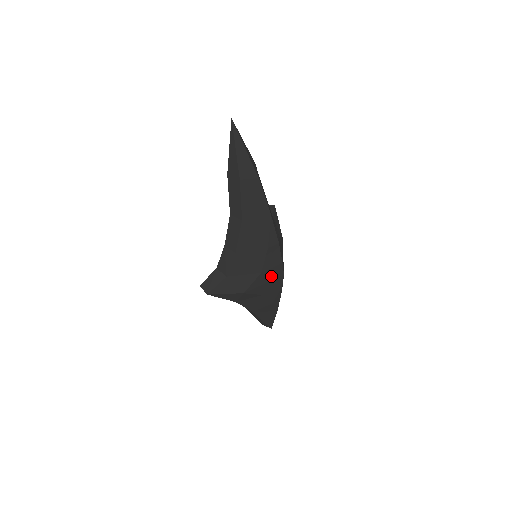
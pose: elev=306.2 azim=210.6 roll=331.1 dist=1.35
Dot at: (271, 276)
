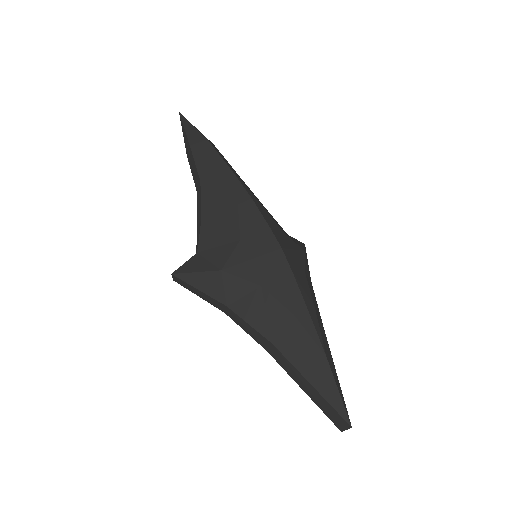
Dot at: (260, 248)
